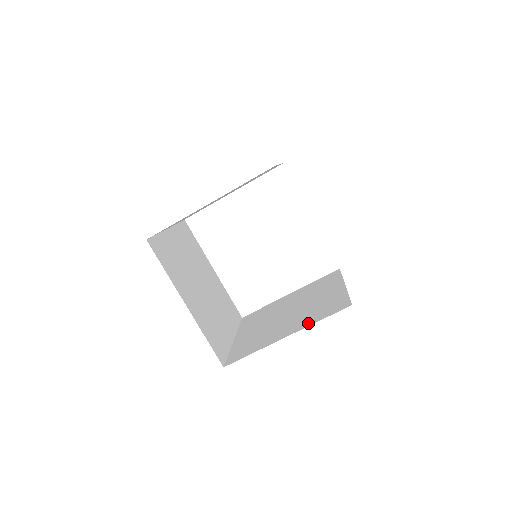
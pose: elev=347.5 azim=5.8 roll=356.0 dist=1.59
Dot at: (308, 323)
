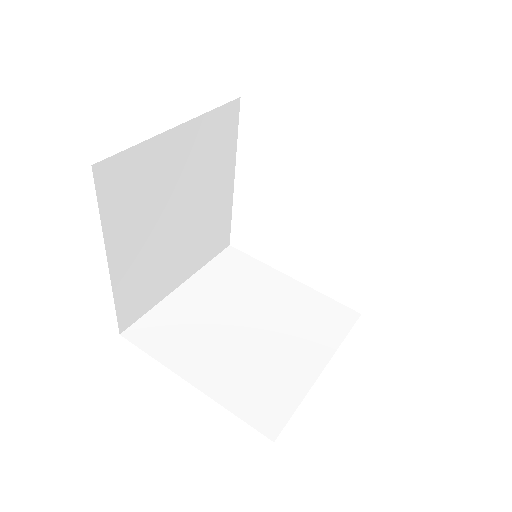
Dot at: (224, 395)
